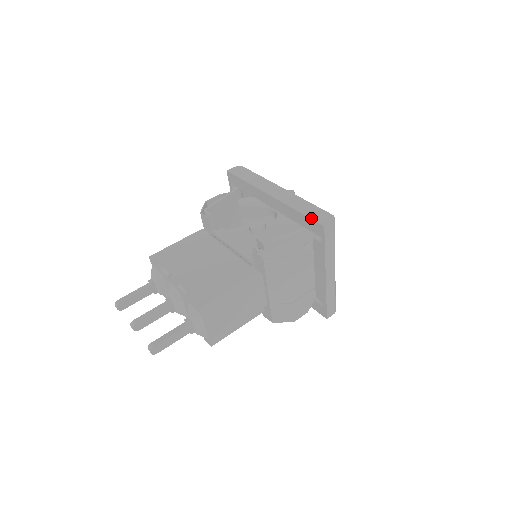
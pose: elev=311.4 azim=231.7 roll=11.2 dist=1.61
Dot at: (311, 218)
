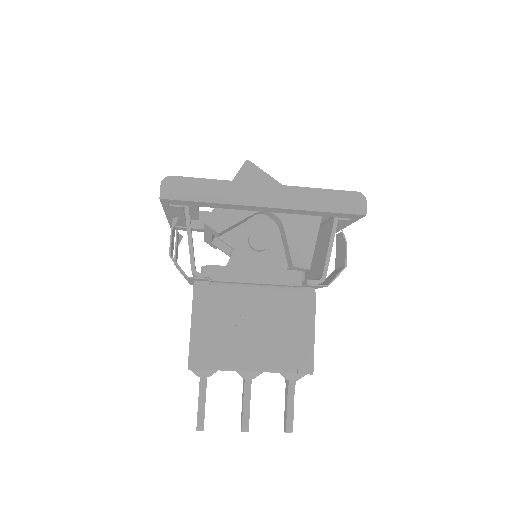
Dot at: (344, 213)
